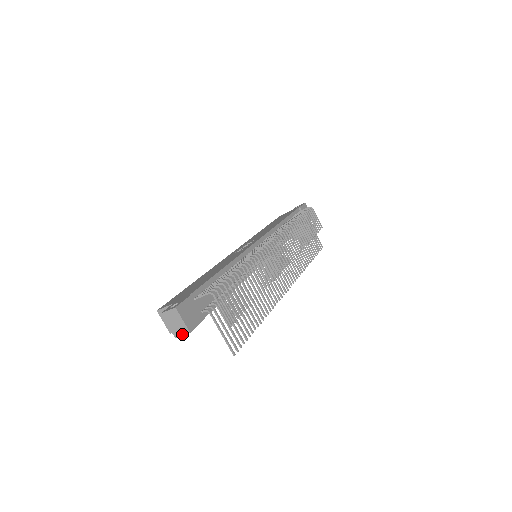
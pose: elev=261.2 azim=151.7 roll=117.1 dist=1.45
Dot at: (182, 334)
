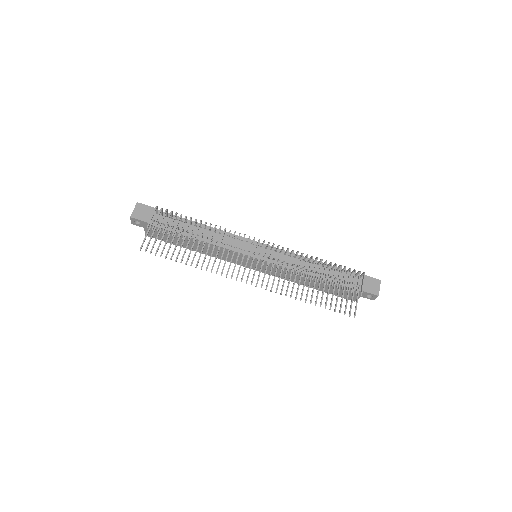
Dot at: (131, 219)
